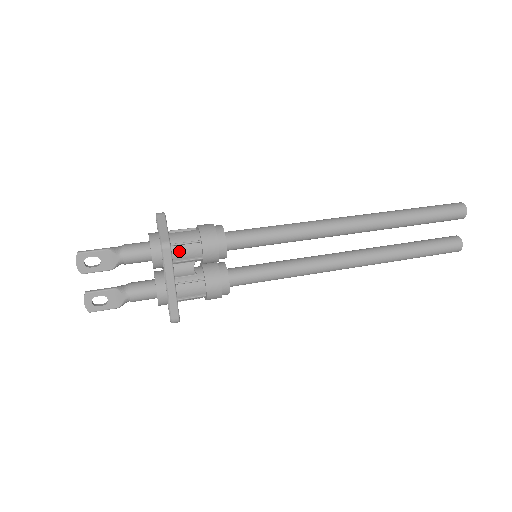
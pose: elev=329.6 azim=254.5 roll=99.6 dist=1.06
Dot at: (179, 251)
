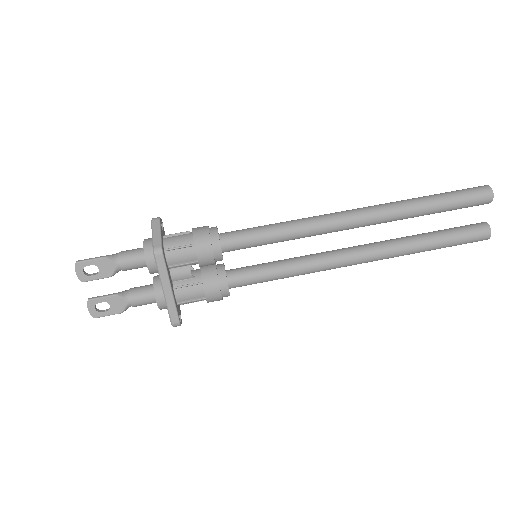
Dot at: (173, 256)
